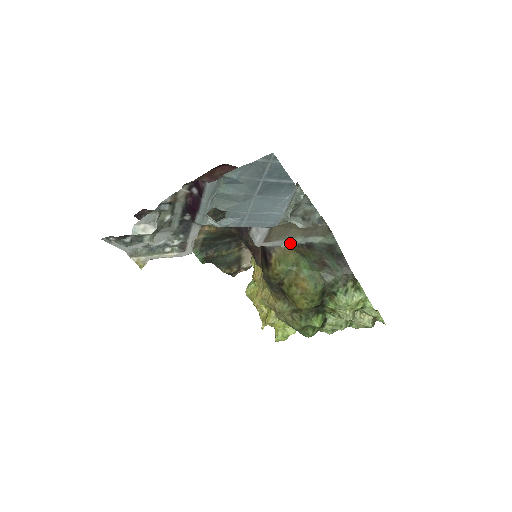
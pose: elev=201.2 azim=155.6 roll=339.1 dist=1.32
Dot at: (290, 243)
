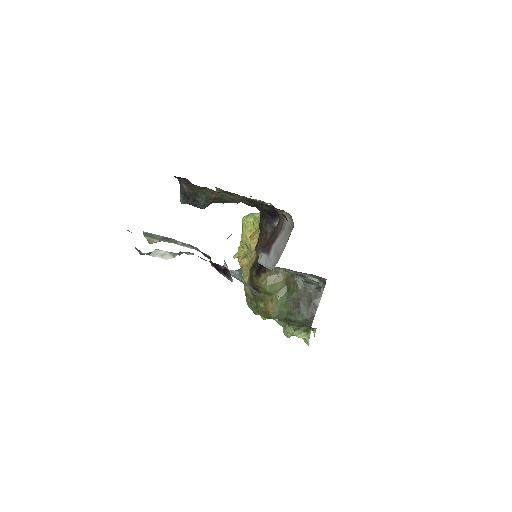
Dot at: (288, 271)
